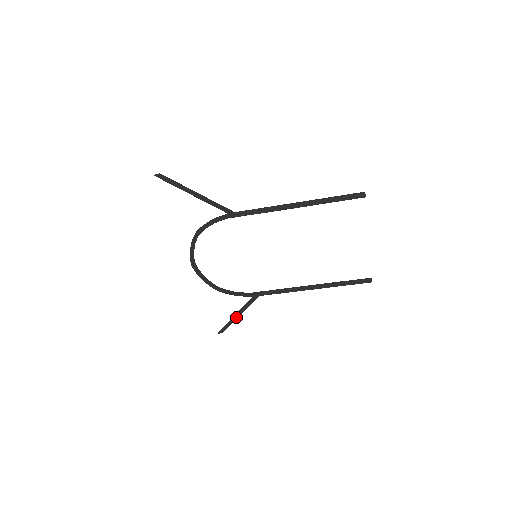
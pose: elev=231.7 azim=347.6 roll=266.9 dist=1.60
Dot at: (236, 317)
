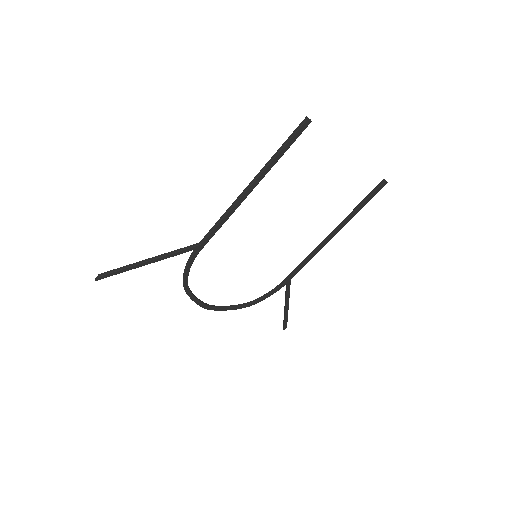
Dot at: (287, 309)
